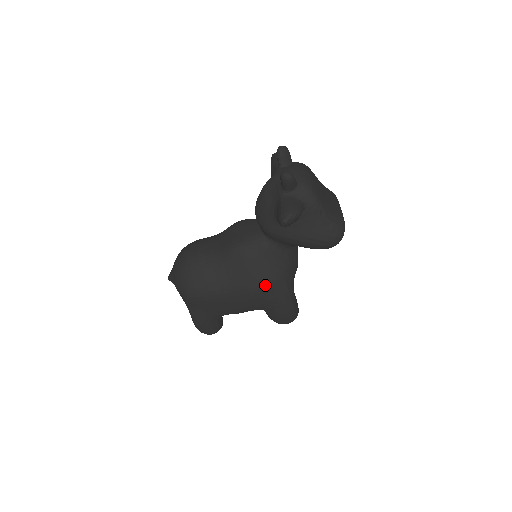
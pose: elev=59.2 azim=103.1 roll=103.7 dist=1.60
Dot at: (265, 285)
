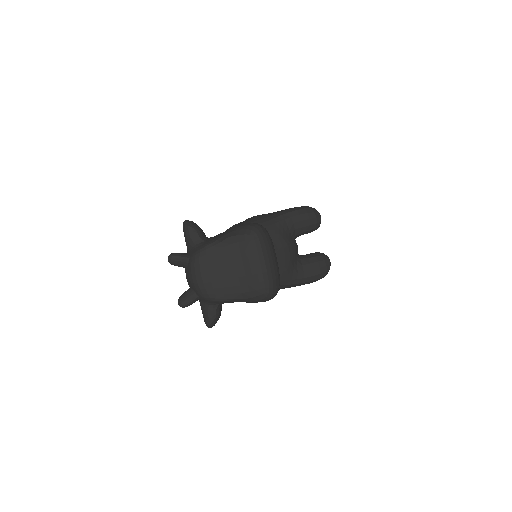
Dot at: occluded
